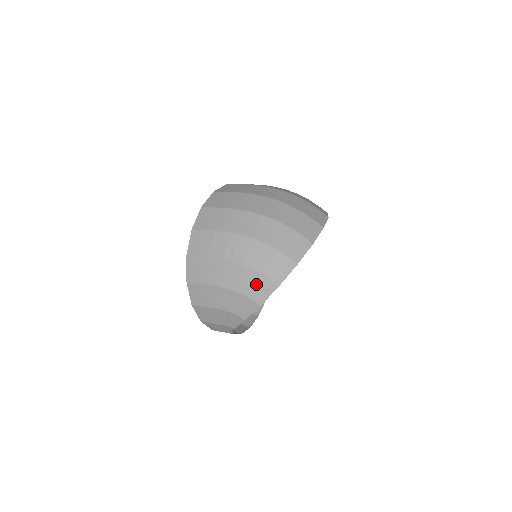
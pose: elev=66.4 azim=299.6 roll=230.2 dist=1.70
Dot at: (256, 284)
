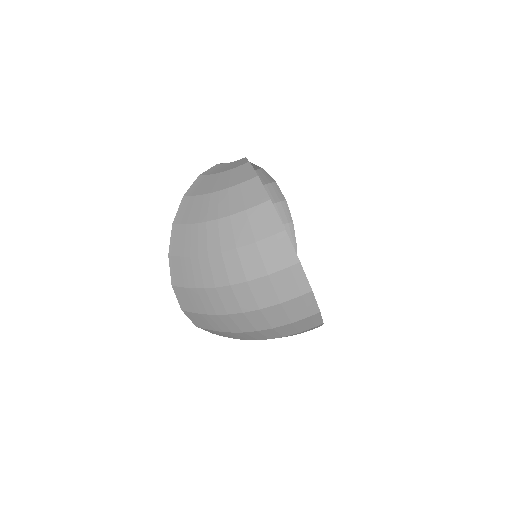
Dot at: occluded
